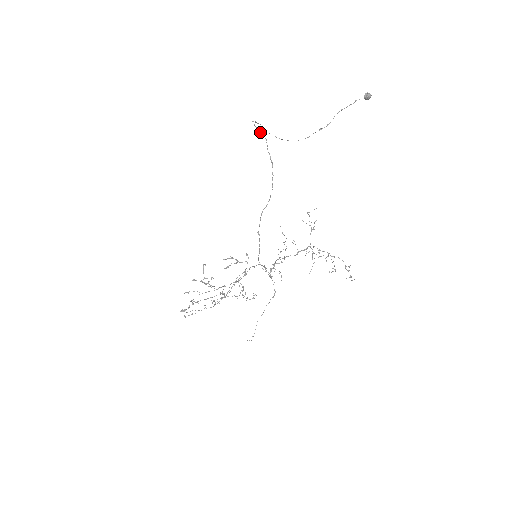
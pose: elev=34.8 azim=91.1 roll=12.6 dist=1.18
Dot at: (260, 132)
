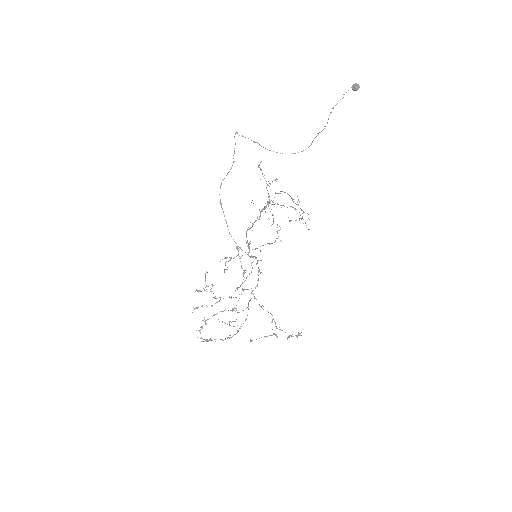
Dot at: occluded
